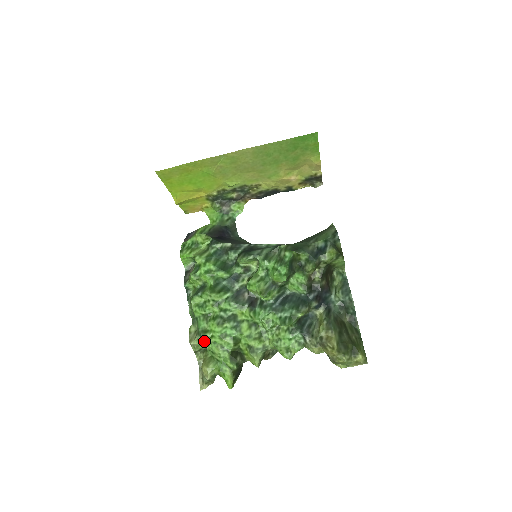
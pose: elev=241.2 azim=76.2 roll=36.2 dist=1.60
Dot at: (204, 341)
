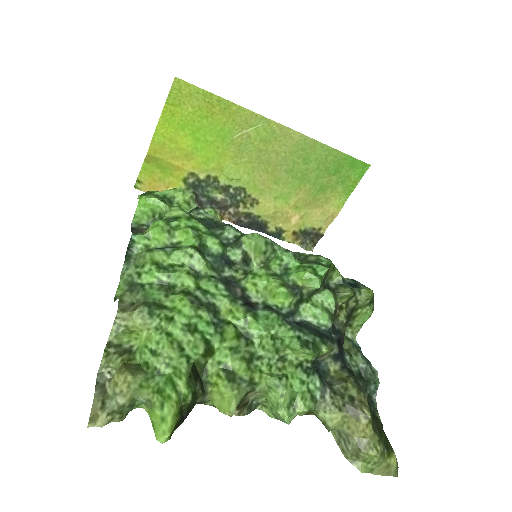
Dot at: (151, 321)
